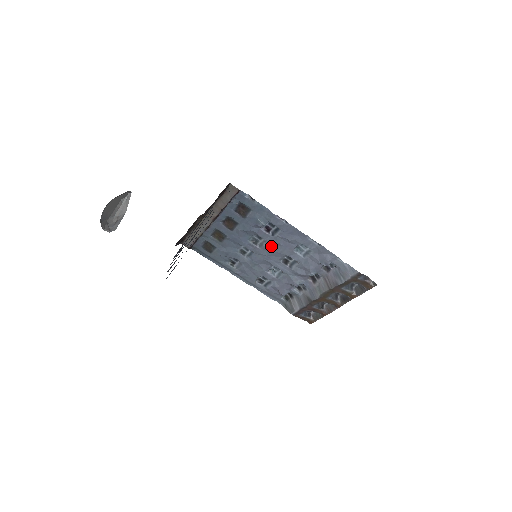
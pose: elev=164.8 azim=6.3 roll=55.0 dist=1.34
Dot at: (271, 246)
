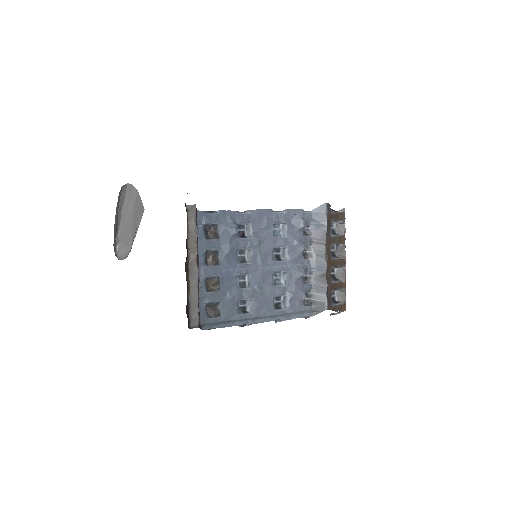
Dot at: (257, 250)
